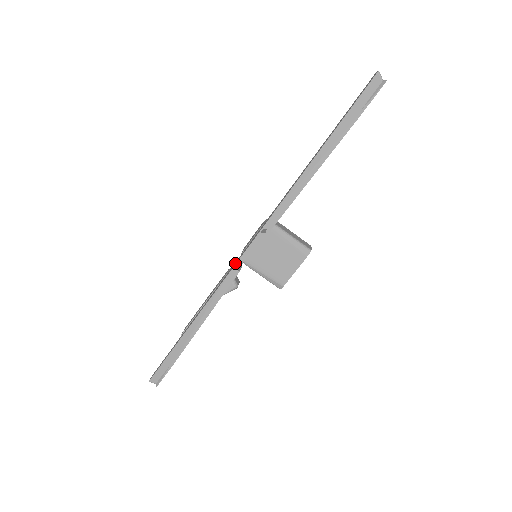
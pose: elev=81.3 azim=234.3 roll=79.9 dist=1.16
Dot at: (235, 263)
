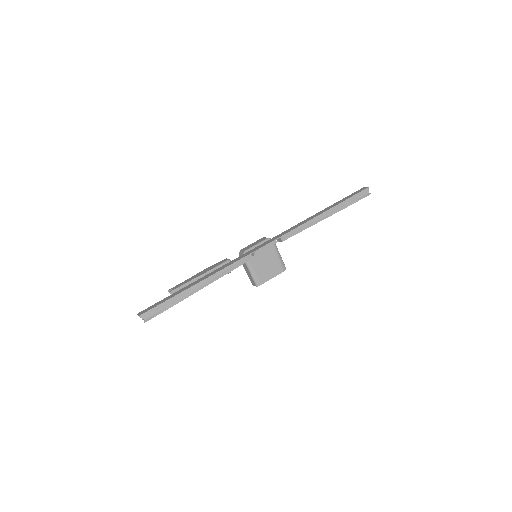
Dot at: (249, 252)
